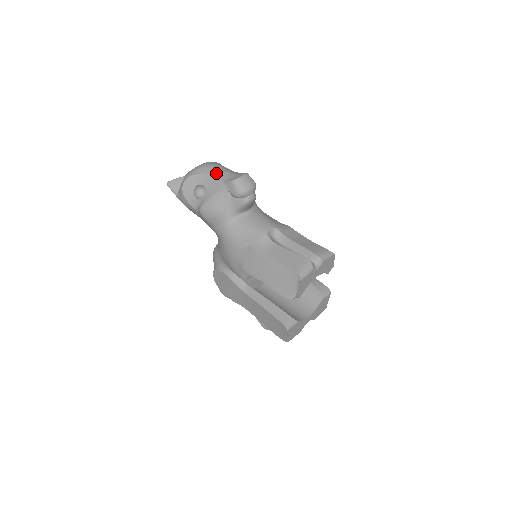
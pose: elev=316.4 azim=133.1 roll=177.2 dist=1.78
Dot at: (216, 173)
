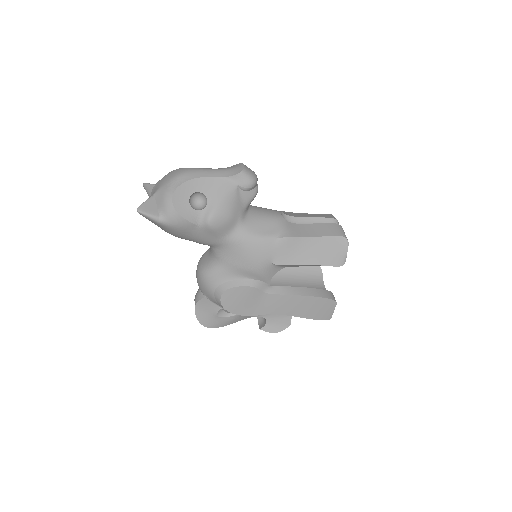
Dot at: (208, 173)
